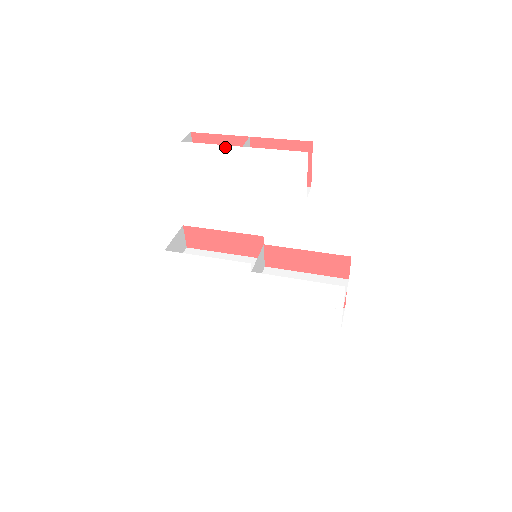
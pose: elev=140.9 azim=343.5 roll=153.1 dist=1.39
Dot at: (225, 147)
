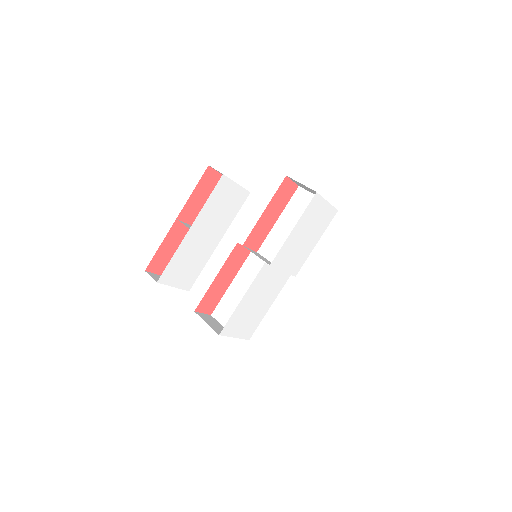
Dot at: (181, 245)
